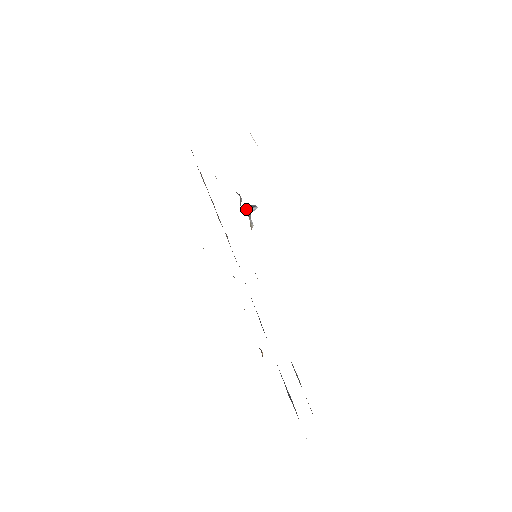
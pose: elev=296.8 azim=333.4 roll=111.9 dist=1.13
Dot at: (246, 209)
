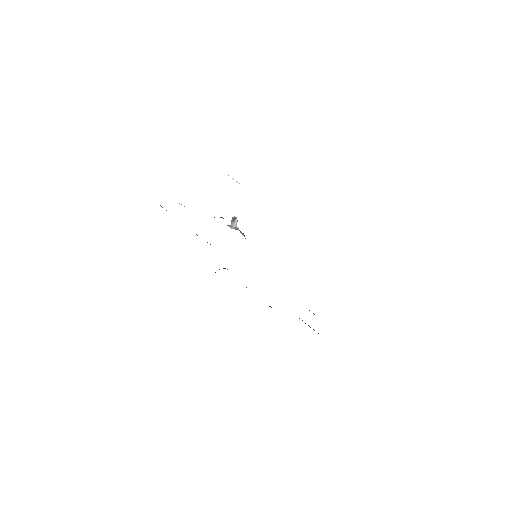
Dot at: (232, 225)
